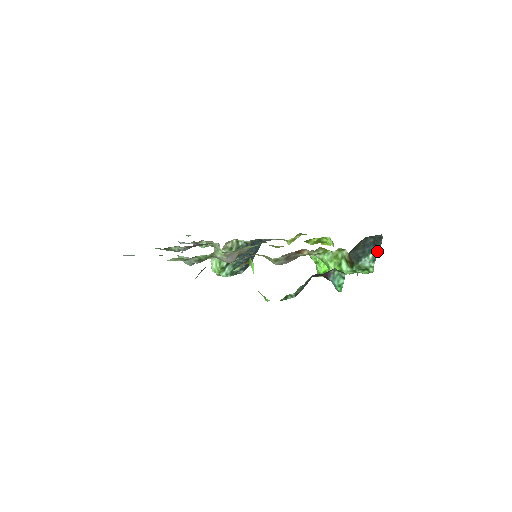
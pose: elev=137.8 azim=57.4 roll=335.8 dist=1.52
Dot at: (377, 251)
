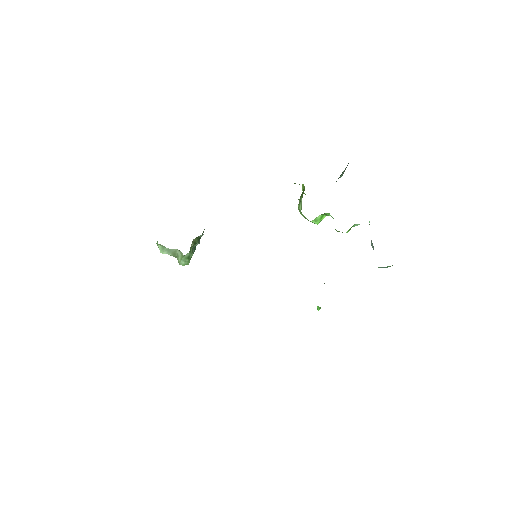
Dot at: (346, 167)
